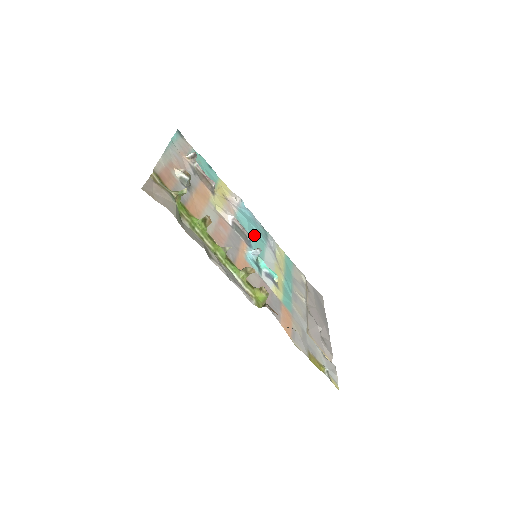
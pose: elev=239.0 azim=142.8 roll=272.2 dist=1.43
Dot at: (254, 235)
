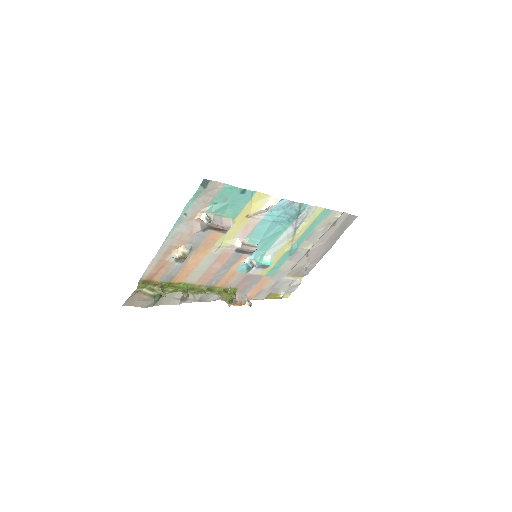
Dot at: (272, 231)
